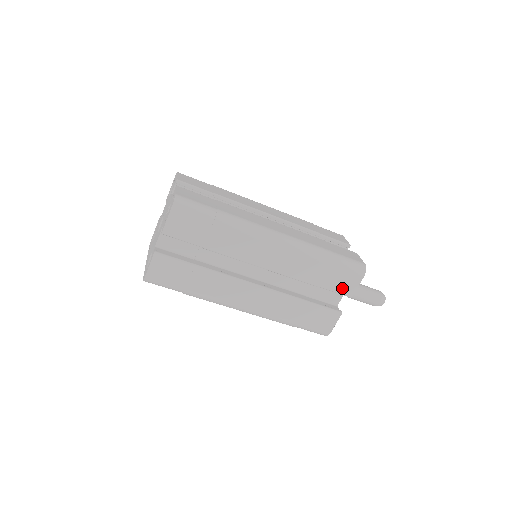
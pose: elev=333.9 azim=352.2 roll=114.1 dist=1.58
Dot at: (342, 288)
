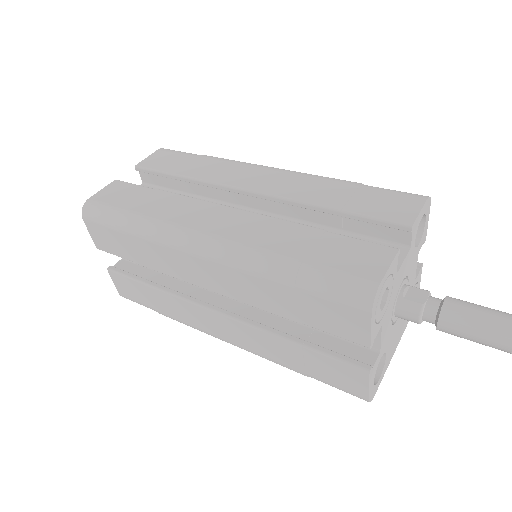
Dot at: (342, 330)
